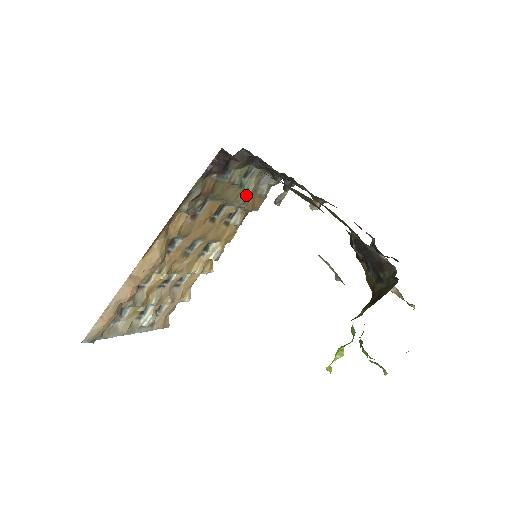
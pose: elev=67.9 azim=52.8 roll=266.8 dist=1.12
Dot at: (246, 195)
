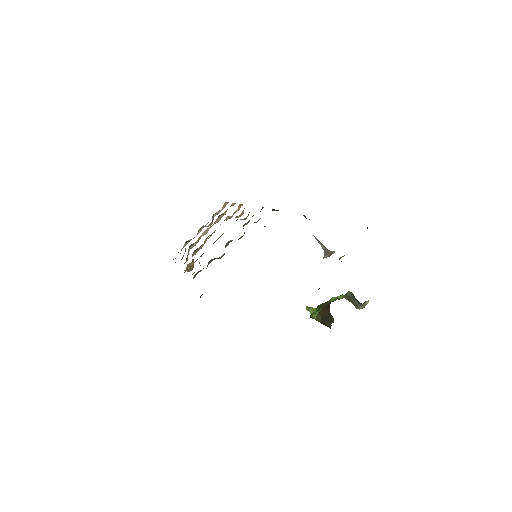
Dot at: occluded
